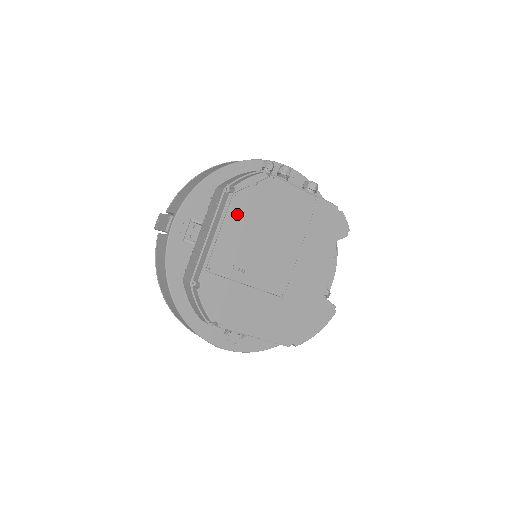
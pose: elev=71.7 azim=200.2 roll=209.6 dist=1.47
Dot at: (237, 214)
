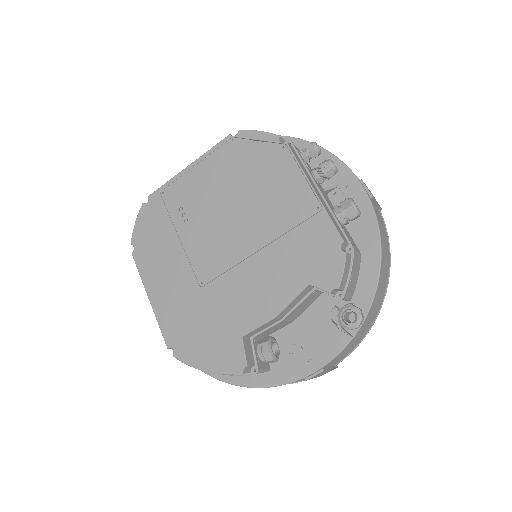
Dot at: (221, 160)
